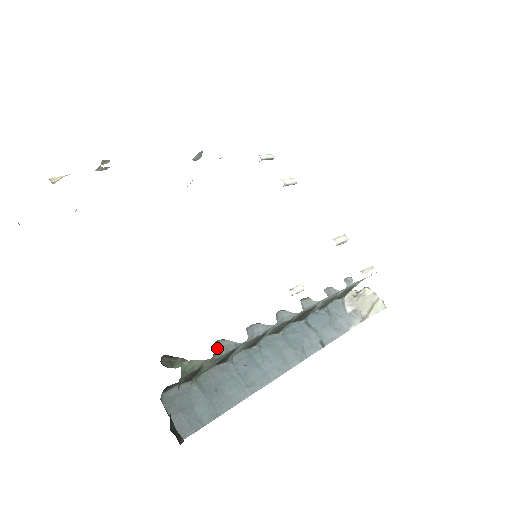
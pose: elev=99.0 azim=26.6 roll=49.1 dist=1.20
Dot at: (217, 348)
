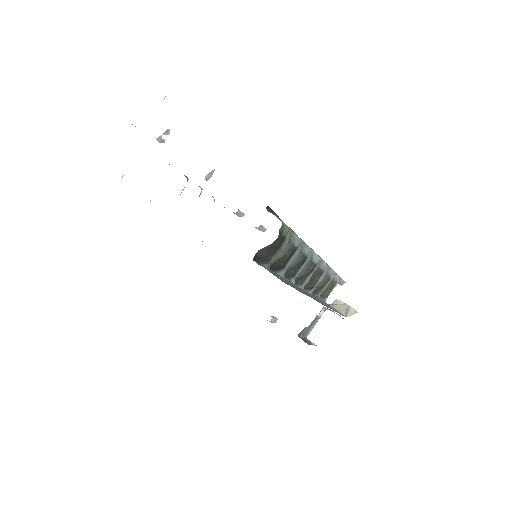
Dot at: occluded
